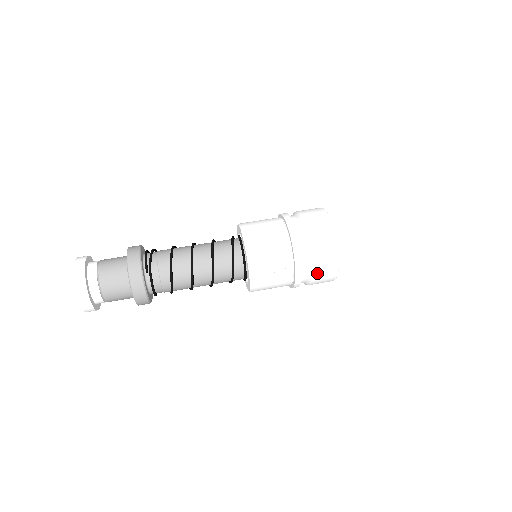
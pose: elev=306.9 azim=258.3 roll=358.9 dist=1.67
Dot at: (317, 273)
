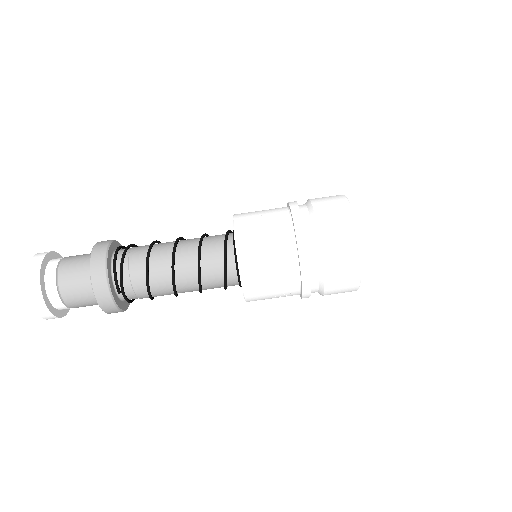
Dot at: (329, 294)
